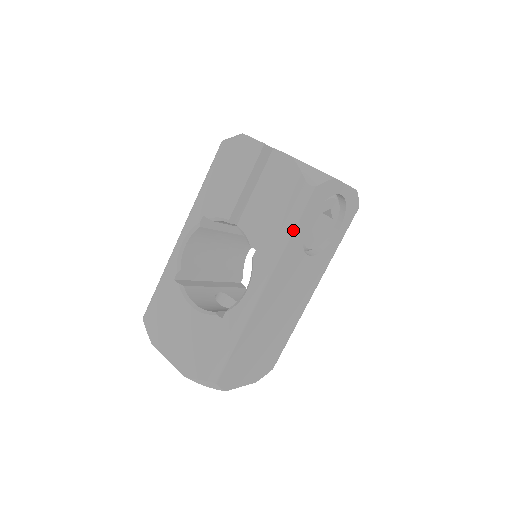
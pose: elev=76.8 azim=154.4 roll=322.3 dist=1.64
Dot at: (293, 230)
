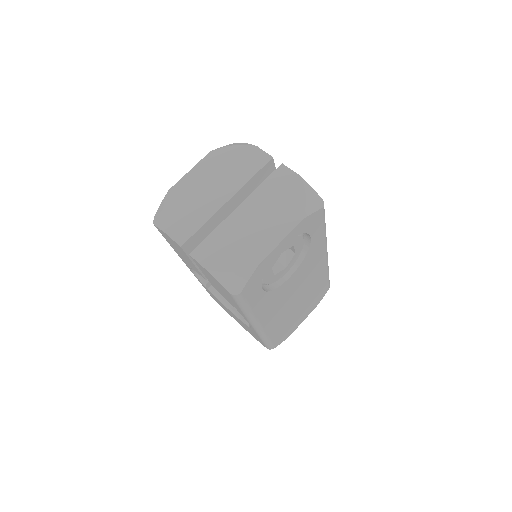
Dot at: (249, 308)
